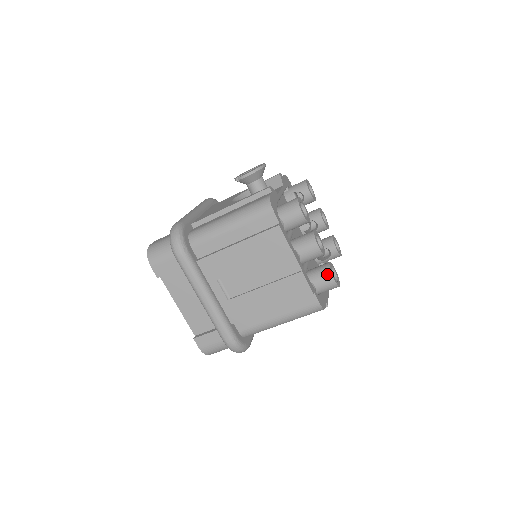
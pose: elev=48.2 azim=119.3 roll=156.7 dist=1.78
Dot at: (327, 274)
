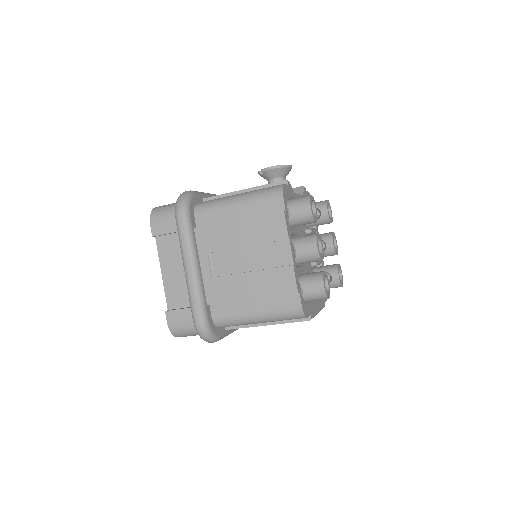
Dot at: (318, 279)
